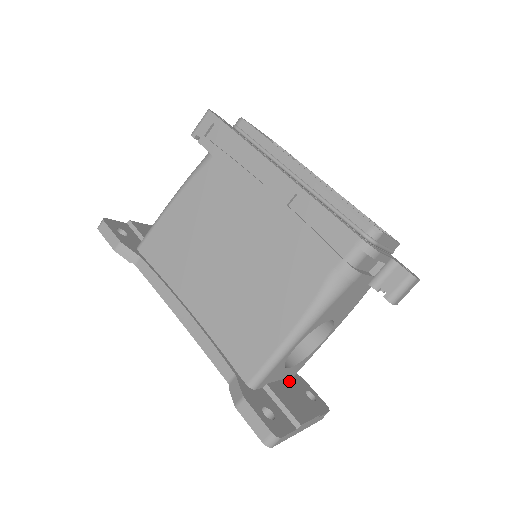
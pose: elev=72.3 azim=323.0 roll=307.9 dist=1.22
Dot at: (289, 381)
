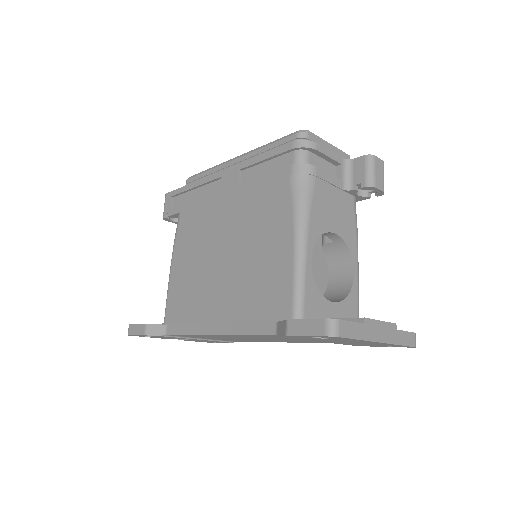
Dot at: occluded
